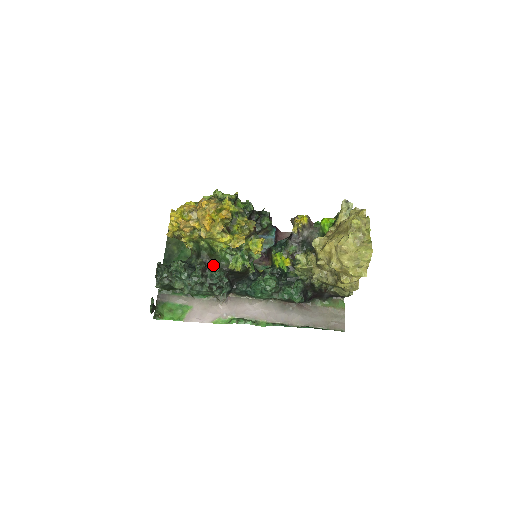
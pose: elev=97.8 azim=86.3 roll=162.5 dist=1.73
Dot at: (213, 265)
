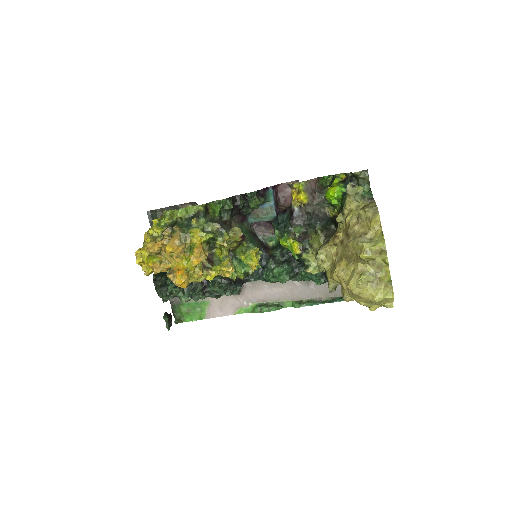
Dot at: (211, 281)
